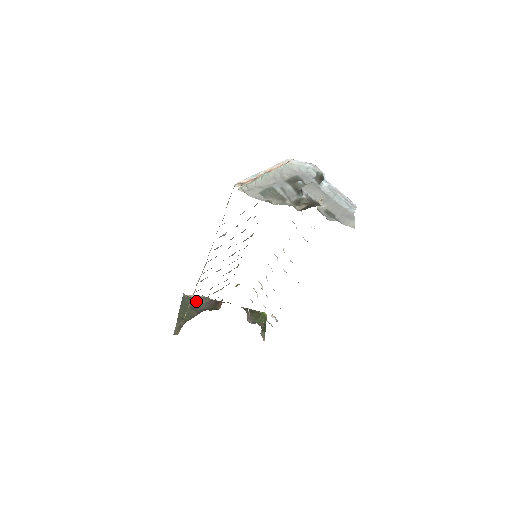
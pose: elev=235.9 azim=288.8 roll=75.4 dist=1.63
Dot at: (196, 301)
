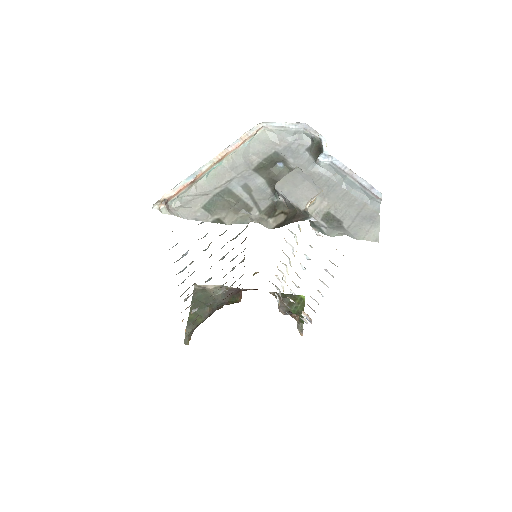
Dot at: (211, 293)
